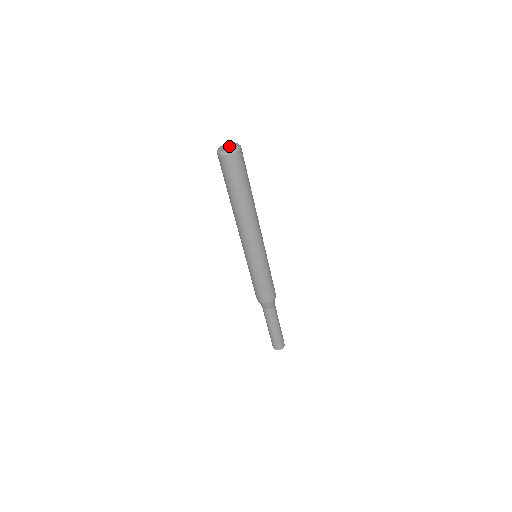
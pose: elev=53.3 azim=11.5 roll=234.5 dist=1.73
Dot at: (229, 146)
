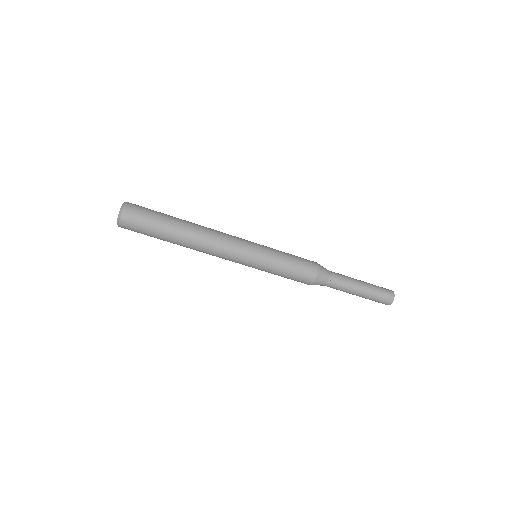
Dot at: occluded
